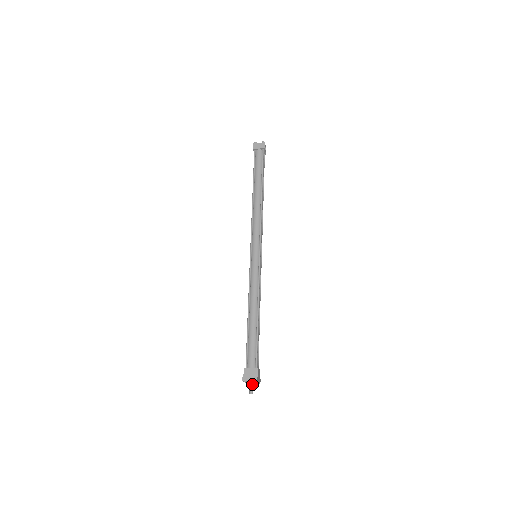
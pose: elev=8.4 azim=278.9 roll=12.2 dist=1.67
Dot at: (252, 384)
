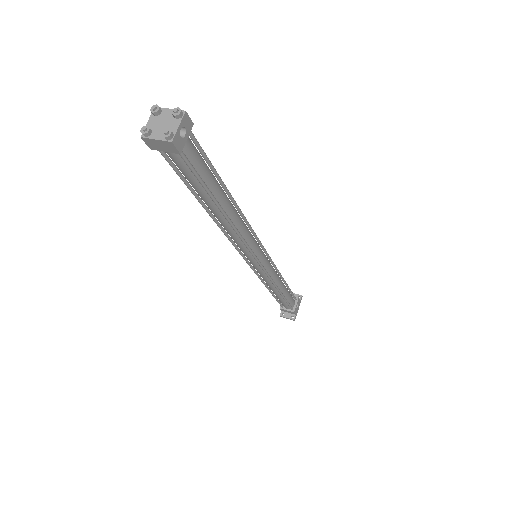
Dot at: occluded
